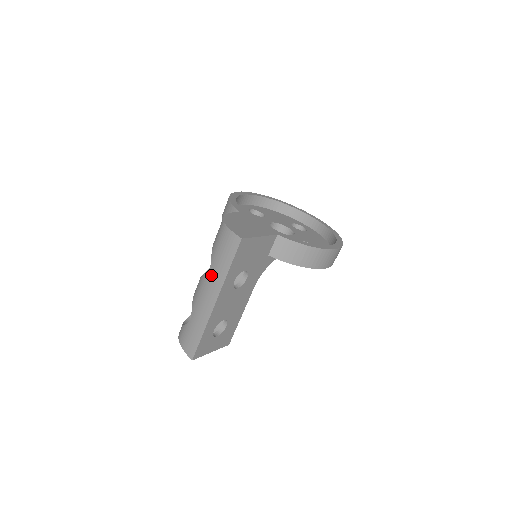
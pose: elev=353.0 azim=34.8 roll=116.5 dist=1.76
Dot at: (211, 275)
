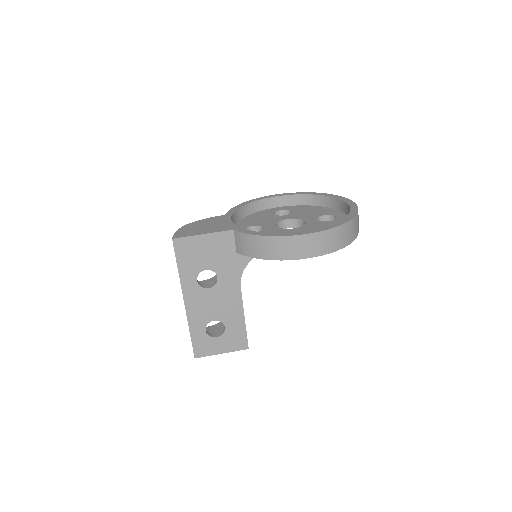
Dot at: occluded
